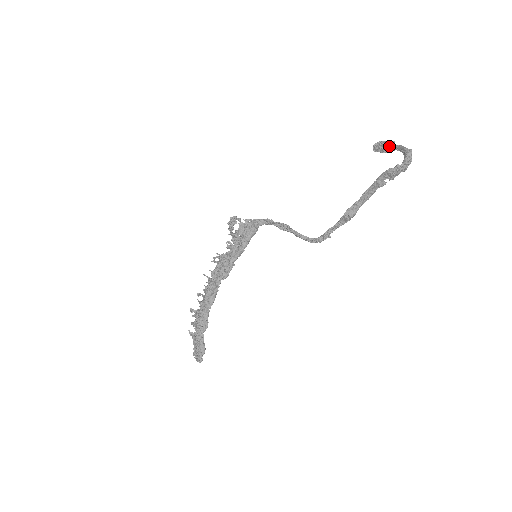
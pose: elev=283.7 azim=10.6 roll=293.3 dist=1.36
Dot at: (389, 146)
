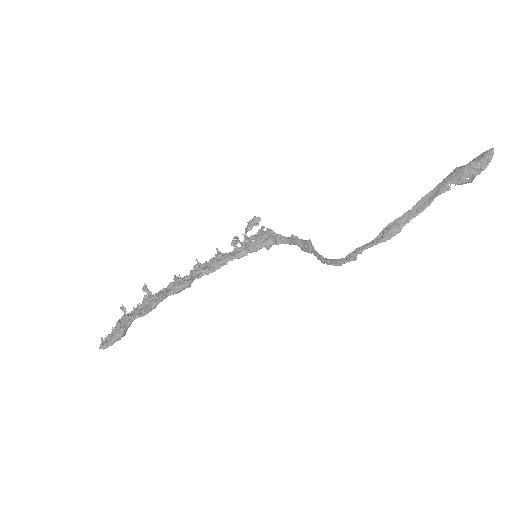
Dot at: occluded
